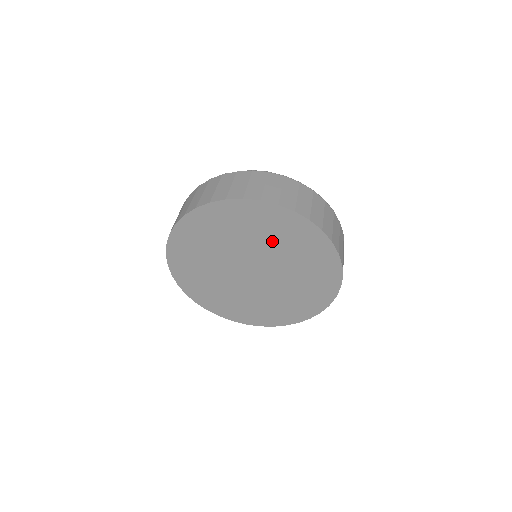
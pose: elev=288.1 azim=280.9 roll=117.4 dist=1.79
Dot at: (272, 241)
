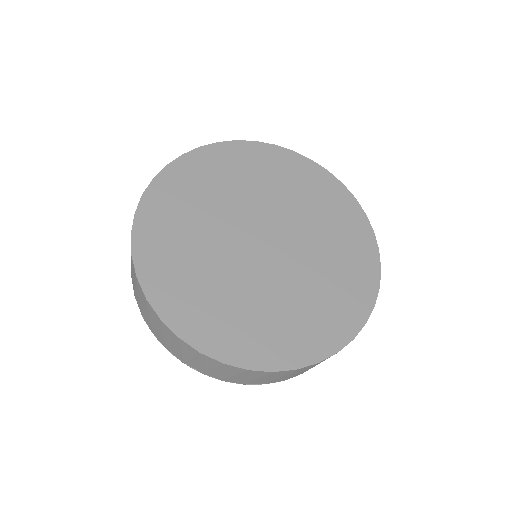
Dot at: (247, 186)
